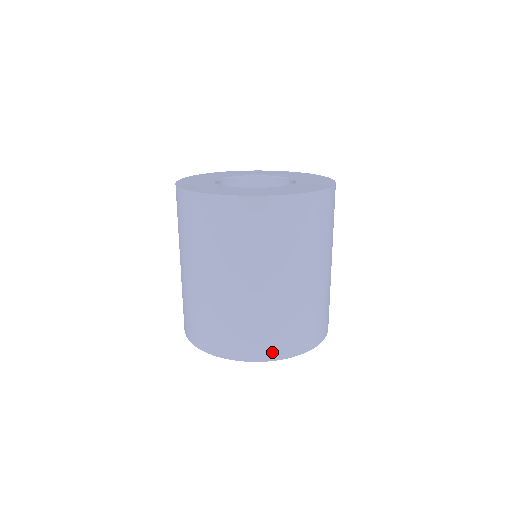
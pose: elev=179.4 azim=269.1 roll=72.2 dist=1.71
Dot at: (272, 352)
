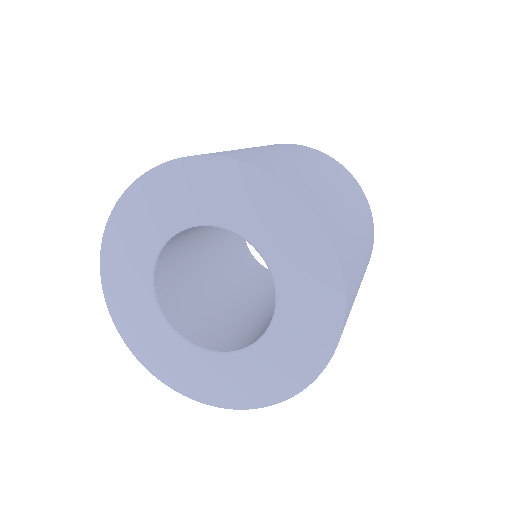
Dot at: occluded
